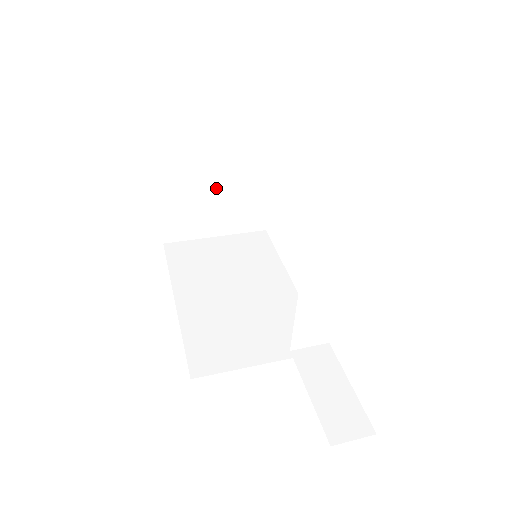
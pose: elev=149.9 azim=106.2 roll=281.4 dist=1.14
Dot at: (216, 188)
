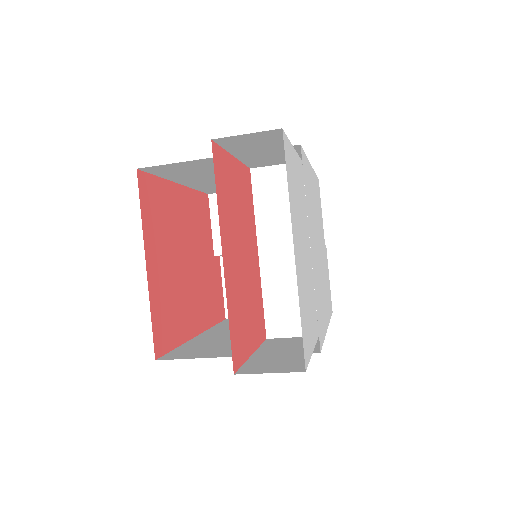
Dot at: occluded
